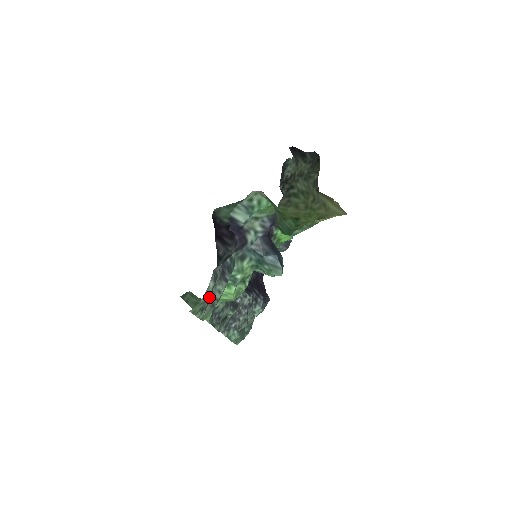
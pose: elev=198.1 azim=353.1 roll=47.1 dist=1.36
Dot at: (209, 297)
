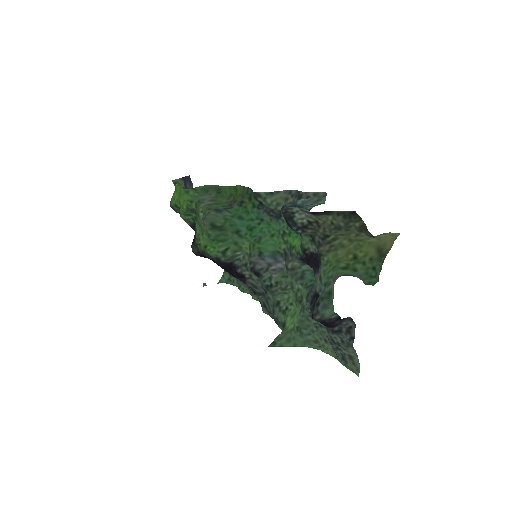
Dot at: (347, 353)
